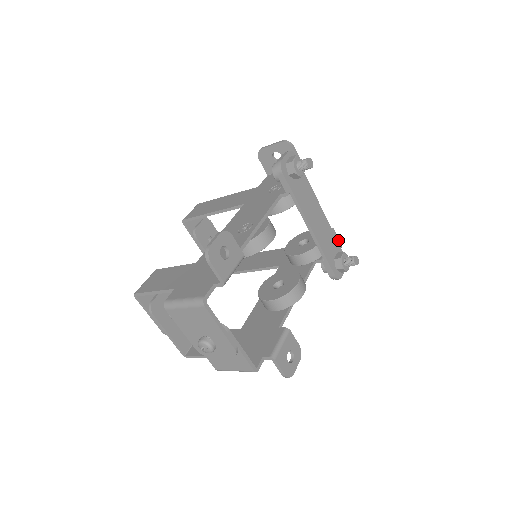
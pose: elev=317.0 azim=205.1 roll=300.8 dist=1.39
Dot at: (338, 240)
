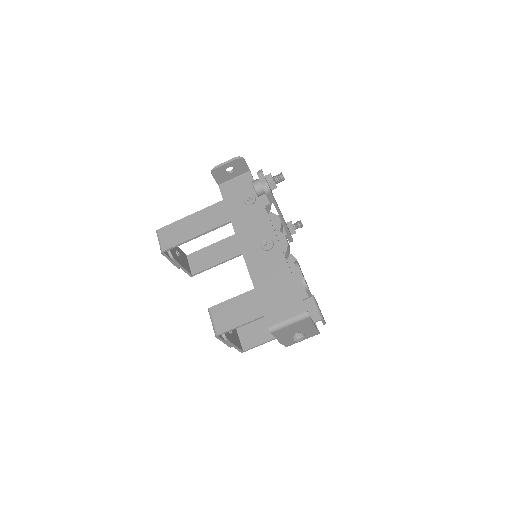
Dot at: occluded
